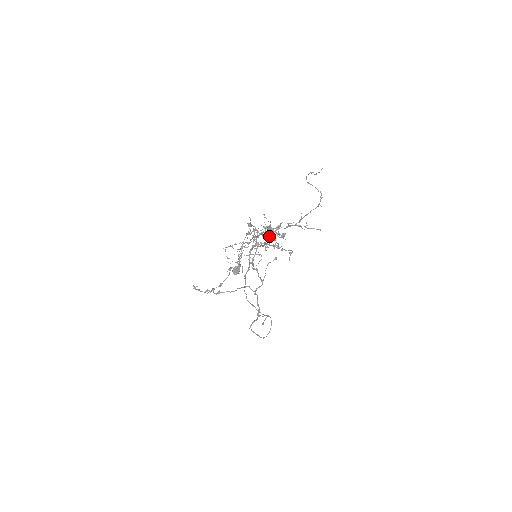
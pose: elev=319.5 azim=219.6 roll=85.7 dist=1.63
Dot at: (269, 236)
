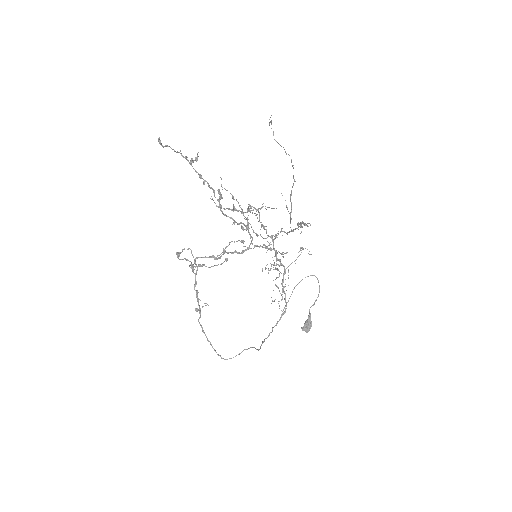
Dot at: (213, 189)
